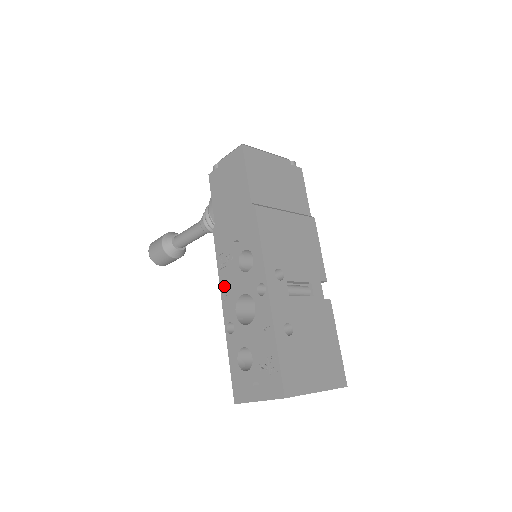
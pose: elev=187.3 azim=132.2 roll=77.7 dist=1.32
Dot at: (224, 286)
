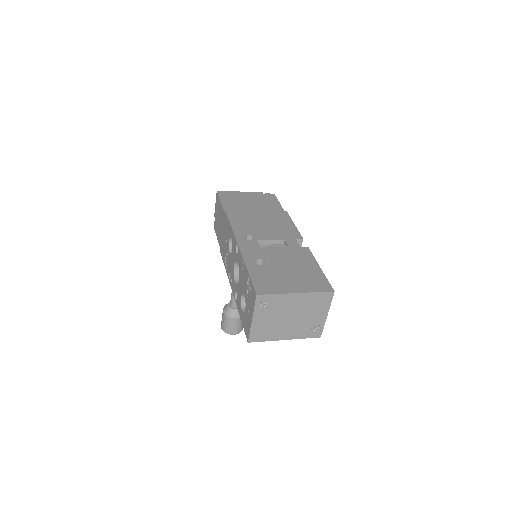
Dot at: (230, 277)
